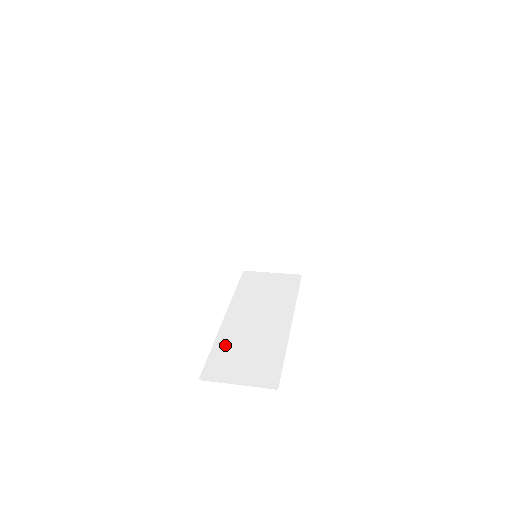
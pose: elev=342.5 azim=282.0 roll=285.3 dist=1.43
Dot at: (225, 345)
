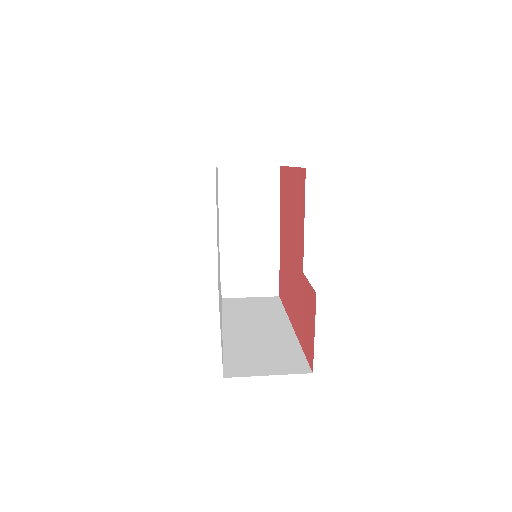
Dot at: (235, 349)
